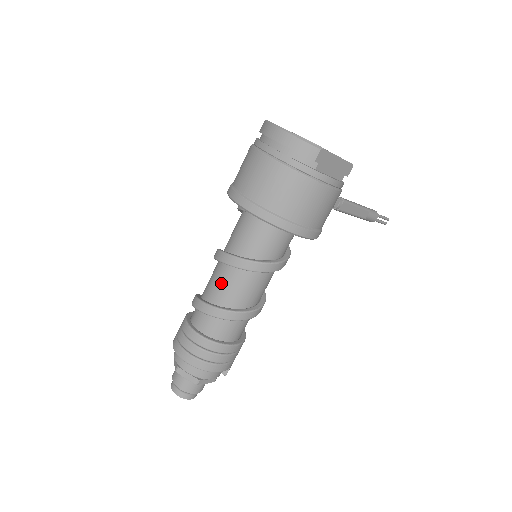
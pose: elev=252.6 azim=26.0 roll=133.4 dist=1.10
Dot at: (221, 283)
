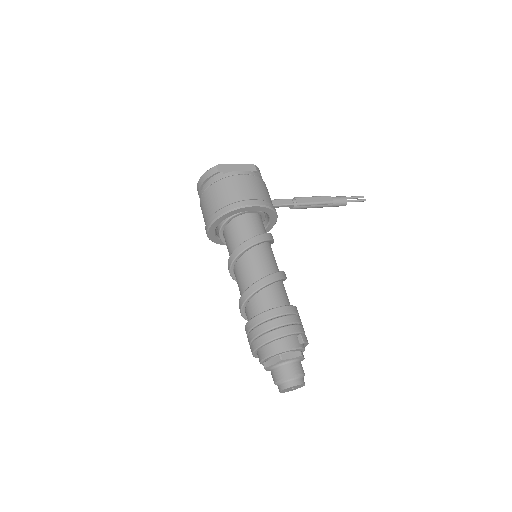
Dot at: (239, 280)
